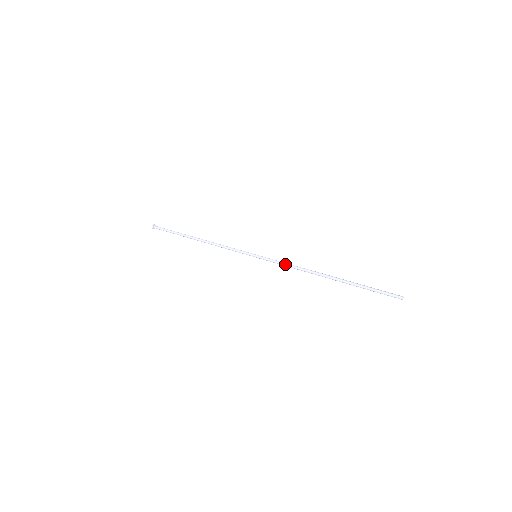
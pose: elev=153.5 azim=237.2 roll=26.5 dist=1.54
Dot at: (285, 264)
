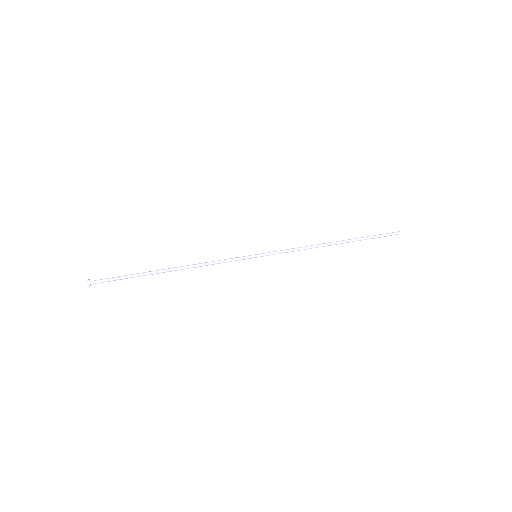
Dot at: (293, 251)
